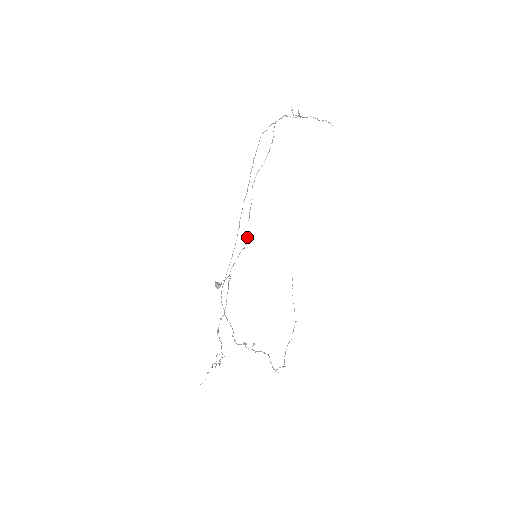
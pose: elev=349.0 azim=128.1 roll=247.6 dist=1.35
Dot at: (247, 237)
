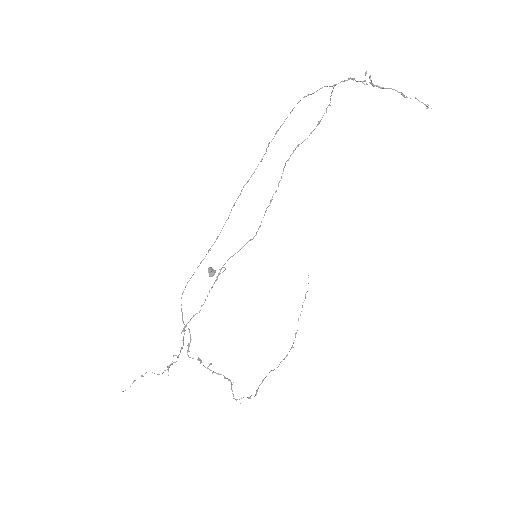
Dot at: (259, 227)
